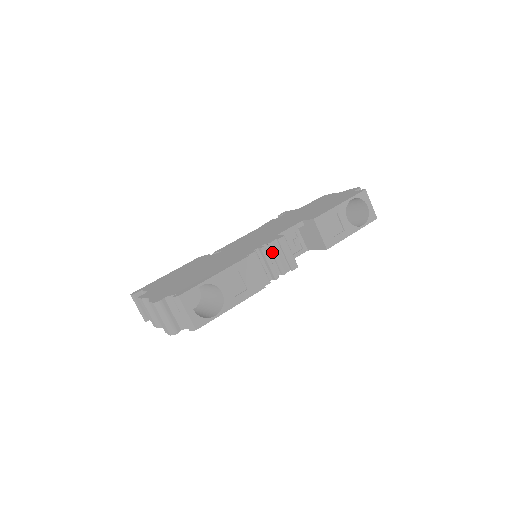
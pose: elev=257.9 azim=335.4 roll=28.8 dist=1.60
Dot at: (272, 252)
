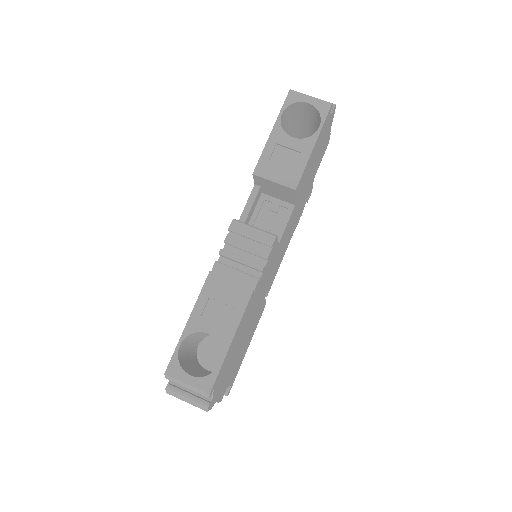
Dot at: (235, 247)
